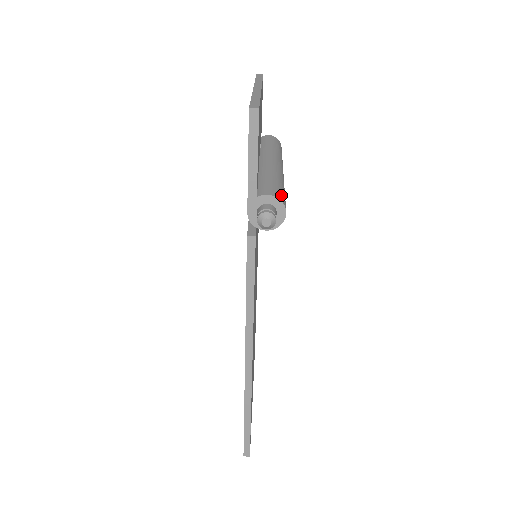
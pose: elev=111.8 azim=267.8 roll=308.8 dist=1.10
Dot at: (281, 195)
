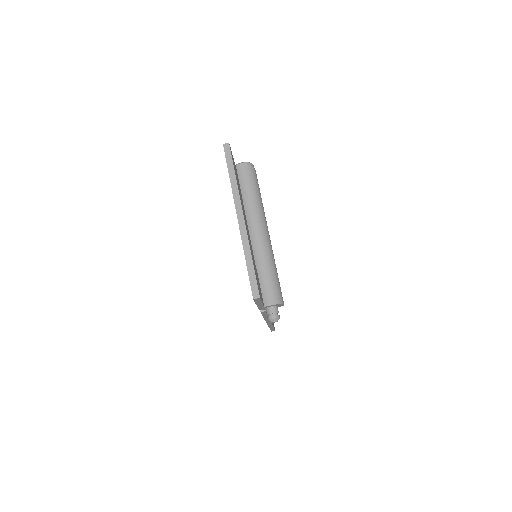
Dot at: (278, 294)
